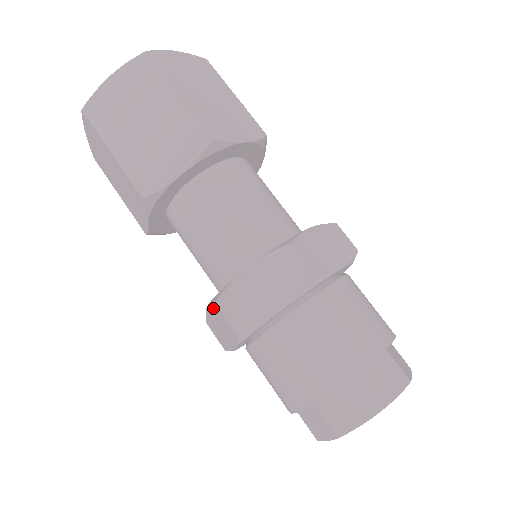
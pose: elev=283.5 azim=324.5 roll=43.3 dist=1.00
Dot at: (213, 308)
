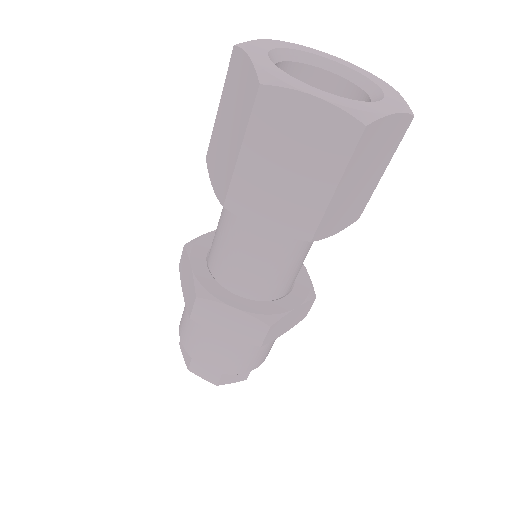
Dot at: (193, 286)
